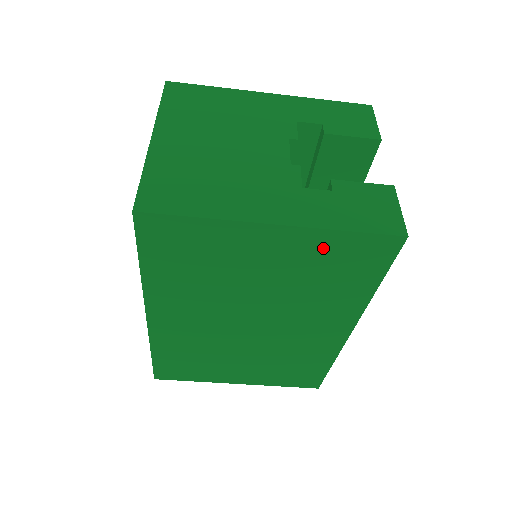
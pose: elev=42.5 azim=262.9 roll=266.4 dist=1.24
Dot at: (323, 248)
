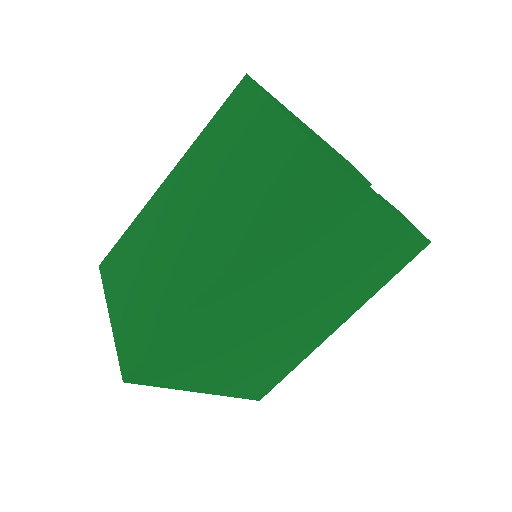
Dot at: (391, 238)
